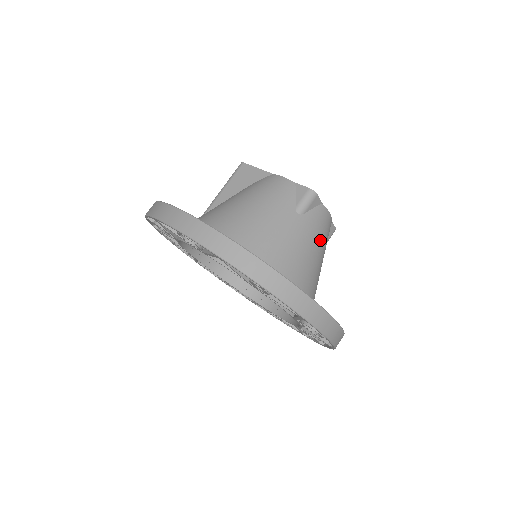
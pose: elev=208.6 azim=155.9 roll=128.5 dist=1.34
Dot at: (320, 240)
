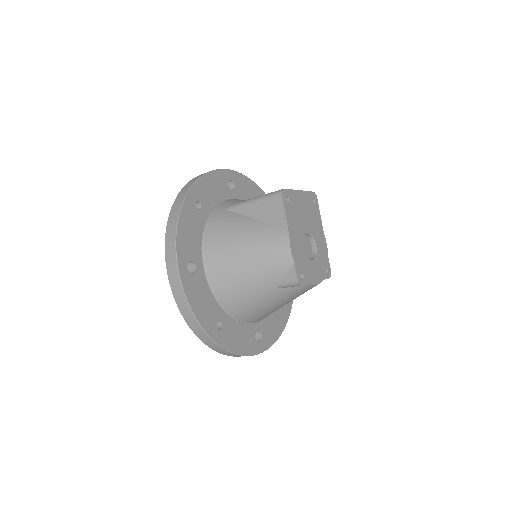
Dot at: (292, 299)
